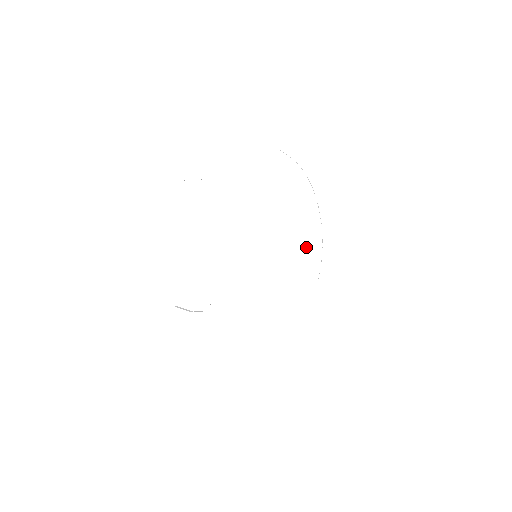
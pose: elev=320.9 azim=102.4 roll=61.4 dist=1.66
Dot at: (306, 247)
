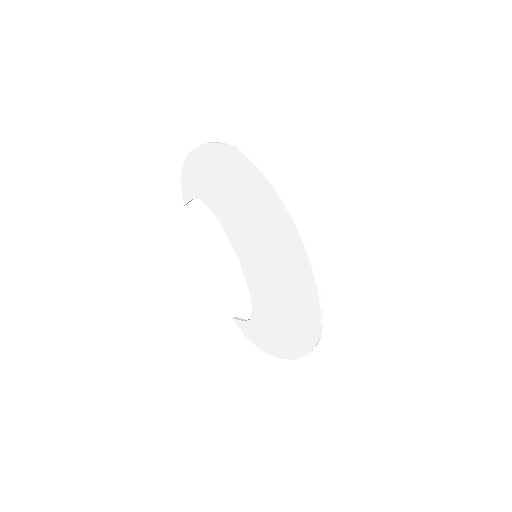
Dot at: (284, 233)
